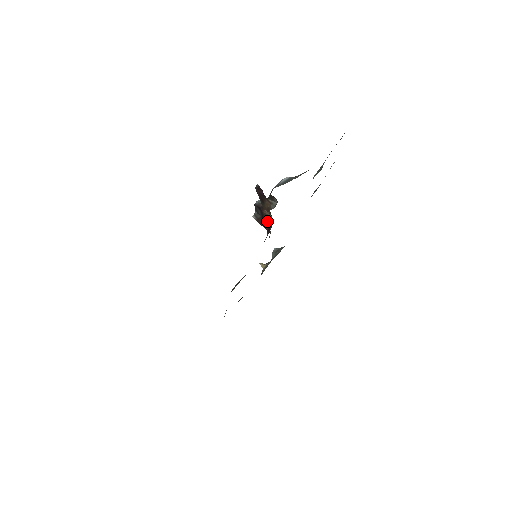
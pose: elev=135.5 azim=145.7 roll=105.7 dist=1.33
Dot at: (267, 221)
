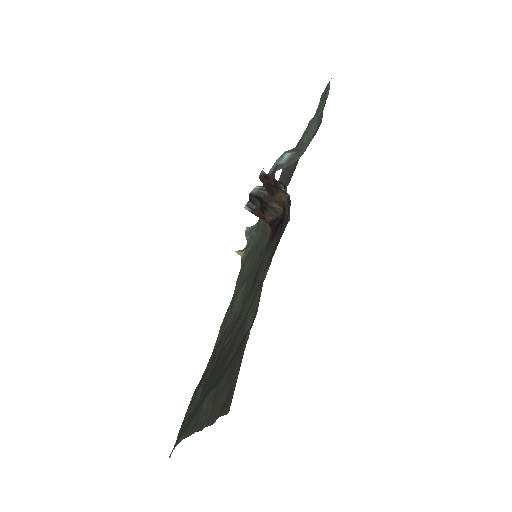
Dot at: (271, 213)
